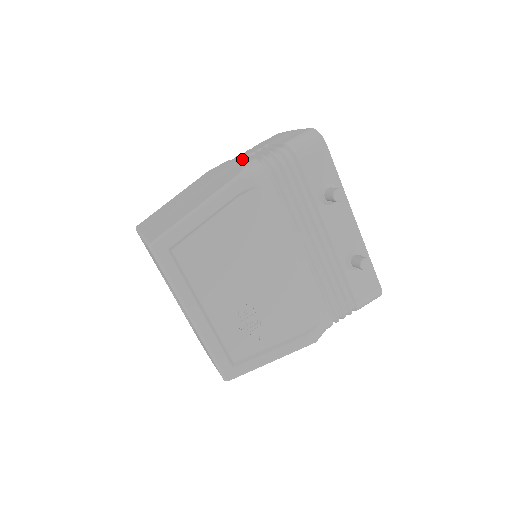
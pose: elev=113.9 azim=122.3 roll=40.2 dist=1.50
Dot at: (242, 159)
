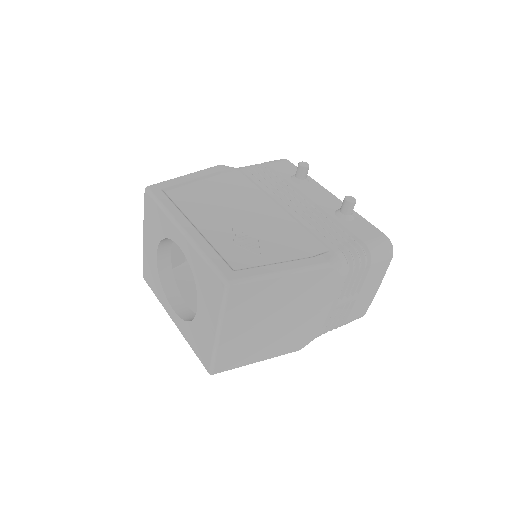
Dot at: occluded
